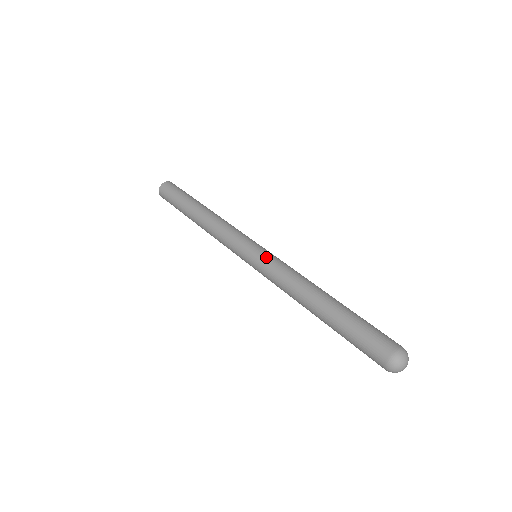
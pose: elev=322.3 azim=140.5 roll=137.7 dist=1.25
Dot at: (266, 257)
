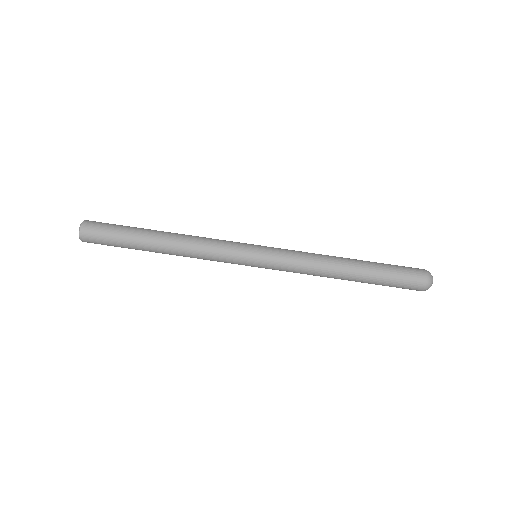
Dot at: (275, 252)
